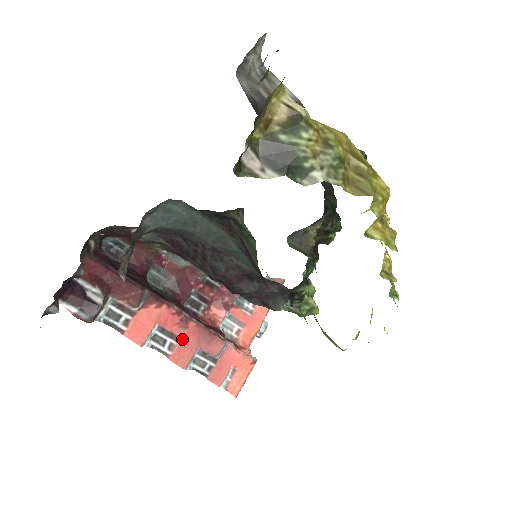
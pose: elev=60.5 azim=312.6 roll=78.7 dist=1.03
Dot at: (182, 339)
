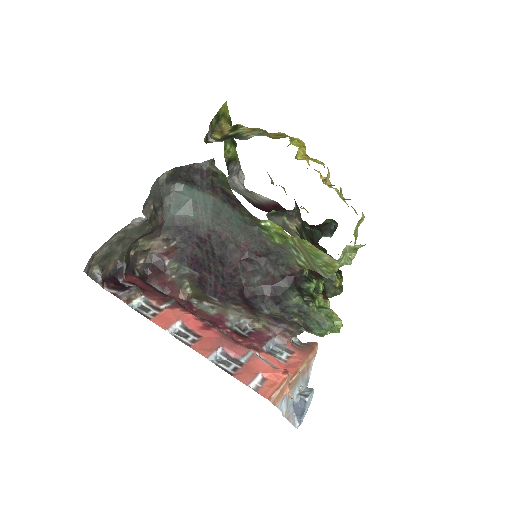
Dot at: (204, 337)
